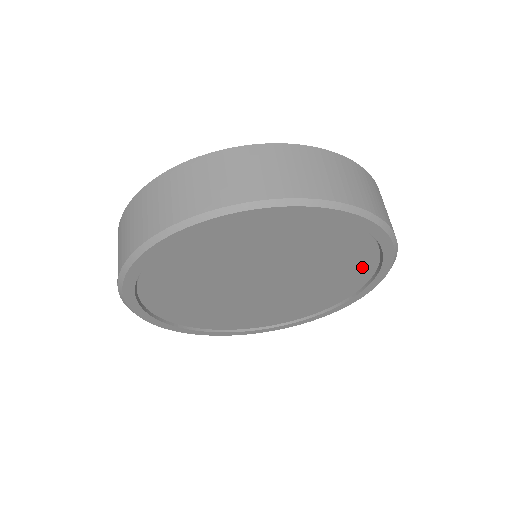
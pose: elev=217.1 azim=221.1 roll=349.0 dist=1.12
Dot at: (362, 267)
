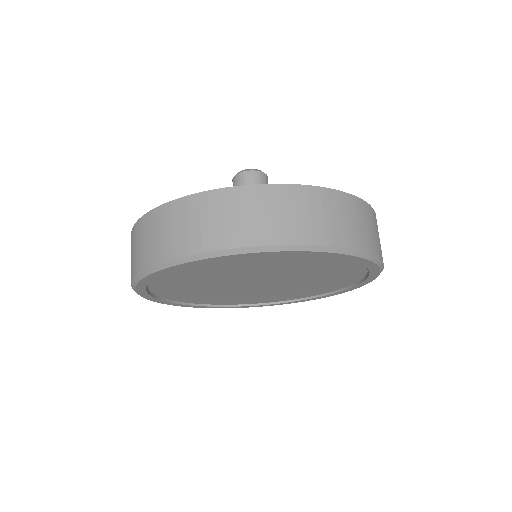
Dot at: (351, 274)
